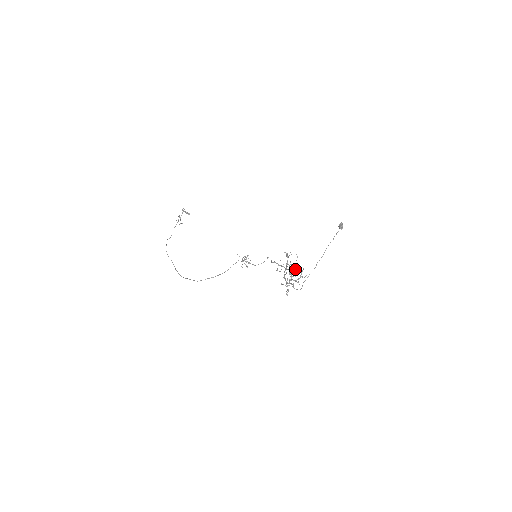
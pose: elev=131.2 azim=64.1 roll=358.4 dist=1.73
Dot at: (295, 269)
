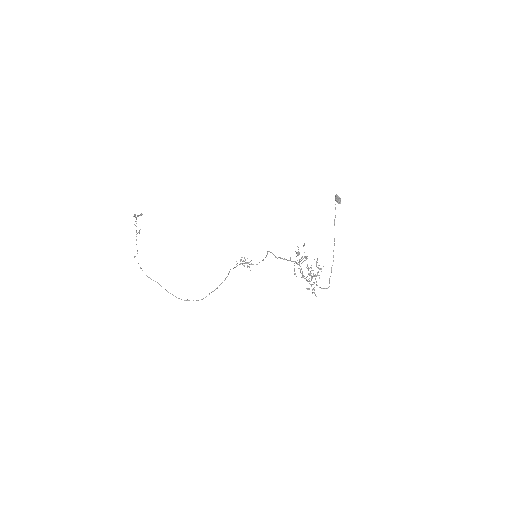
Dot at: occluded
